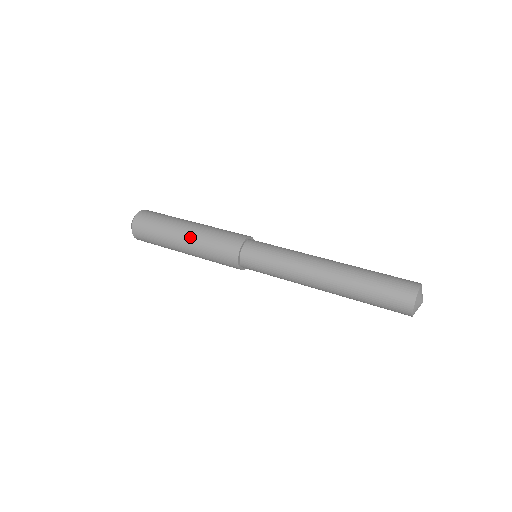
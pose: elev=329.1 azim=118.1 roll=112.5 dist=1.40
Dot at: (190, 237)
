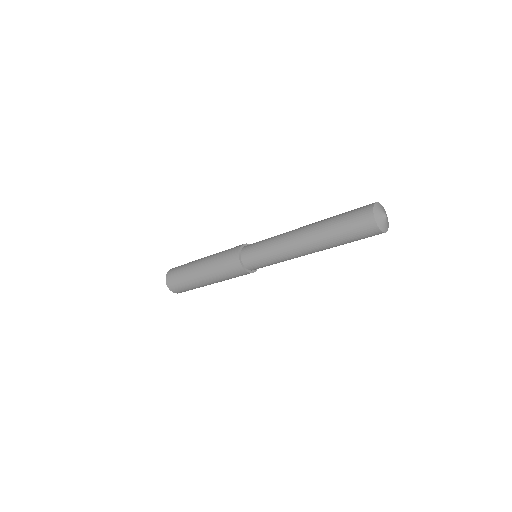
Dot at: (204, 266)
